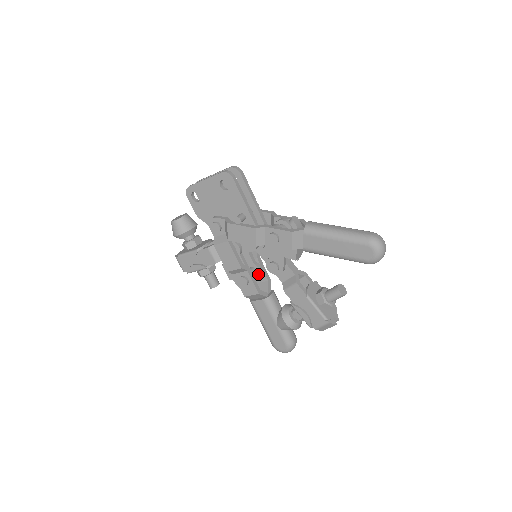
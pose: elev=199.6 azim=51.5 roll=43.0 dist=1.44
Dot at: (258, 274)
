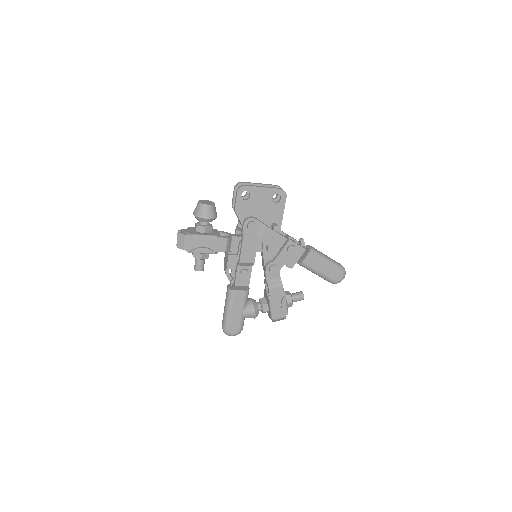
Dot at: occluded
